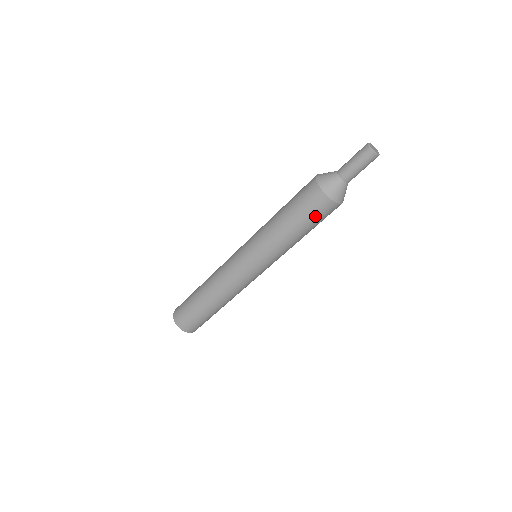
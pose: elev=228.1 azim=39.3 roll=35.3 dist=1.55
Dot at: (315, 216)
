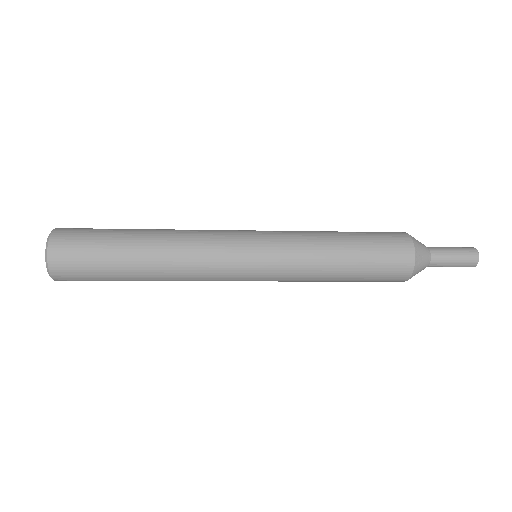
Dot at: occluded
